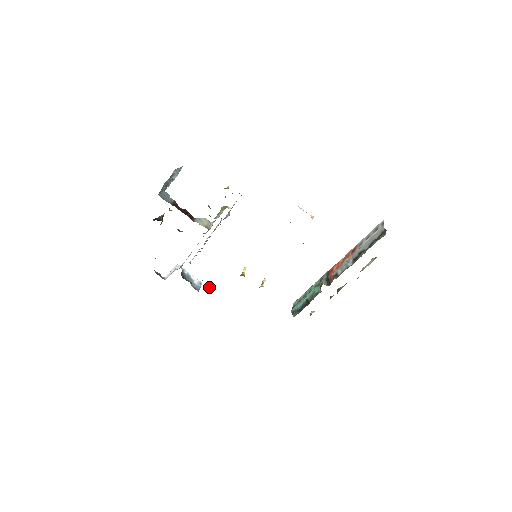
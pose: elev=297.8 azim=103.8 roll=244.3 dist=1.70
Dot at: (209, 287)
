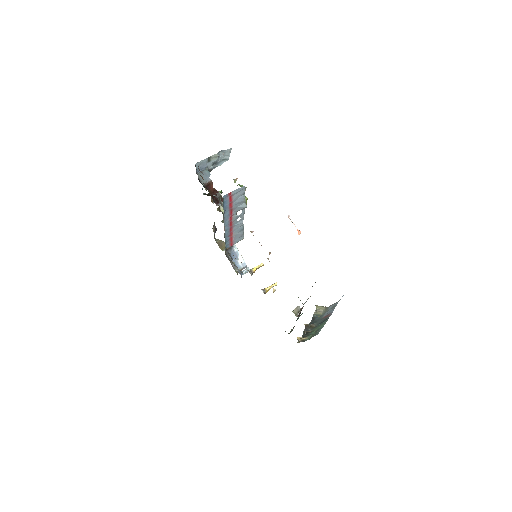
Dot at: (245, 271)
